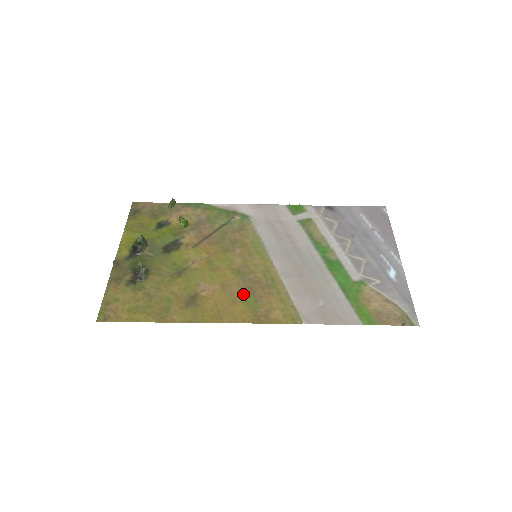
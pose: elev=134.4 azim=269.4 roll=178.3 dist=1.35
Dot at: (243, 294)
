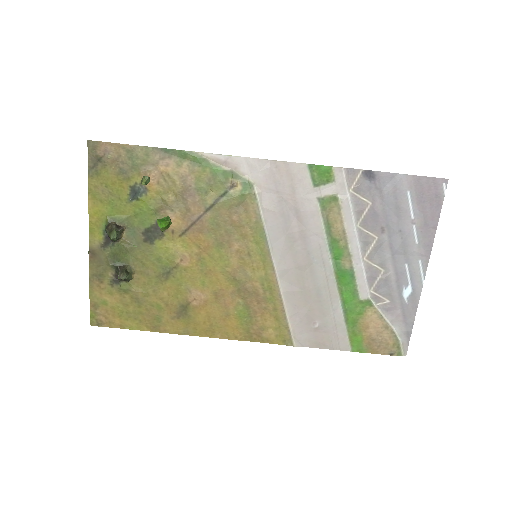
Dot at: (237, 308)
